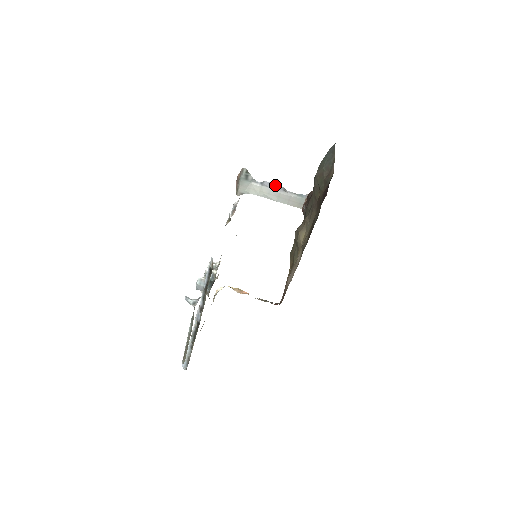
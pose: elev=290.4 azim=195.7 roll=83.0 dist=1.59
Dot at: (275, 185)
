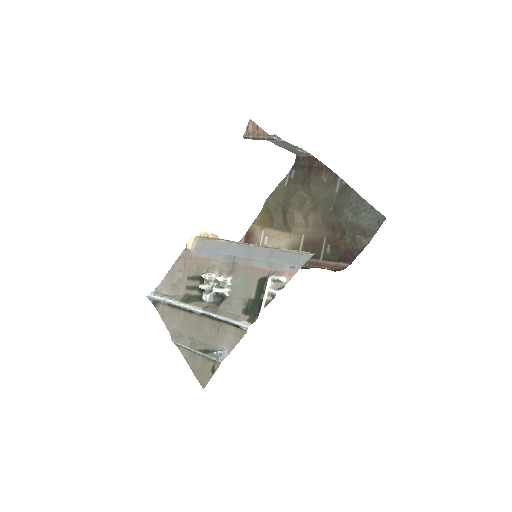
Dot at: (291, 144)
